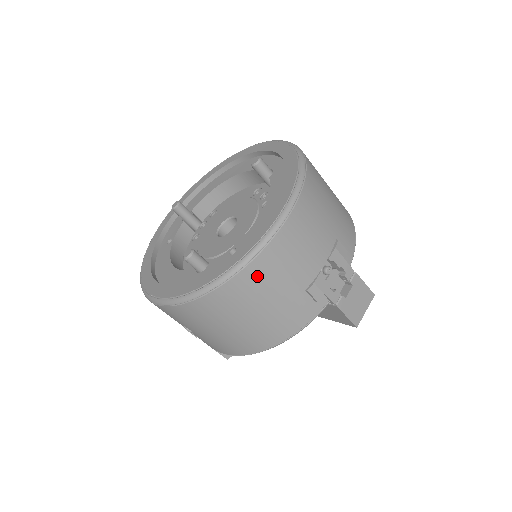
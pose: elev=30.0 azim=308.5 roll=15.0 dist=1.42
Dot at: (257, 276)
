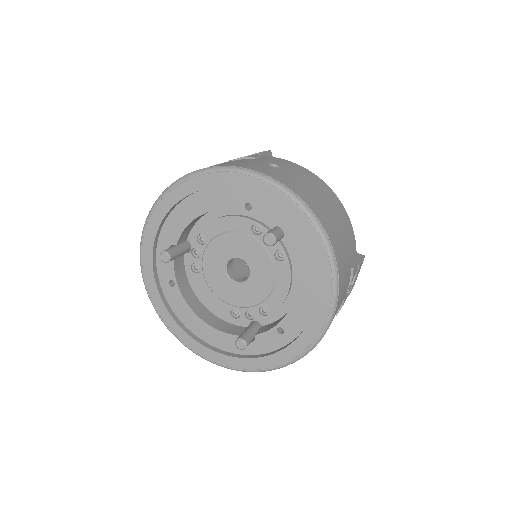
Dot at: occluded
